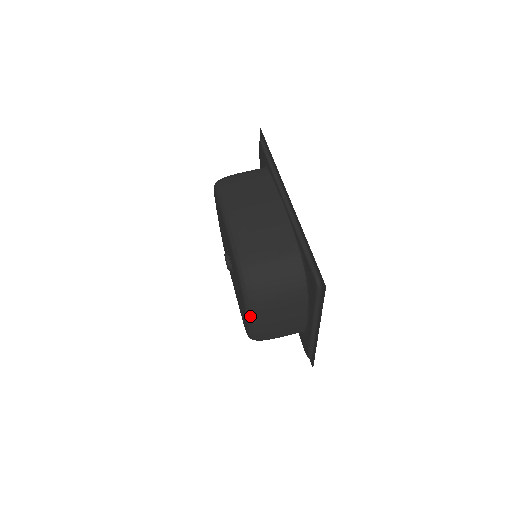
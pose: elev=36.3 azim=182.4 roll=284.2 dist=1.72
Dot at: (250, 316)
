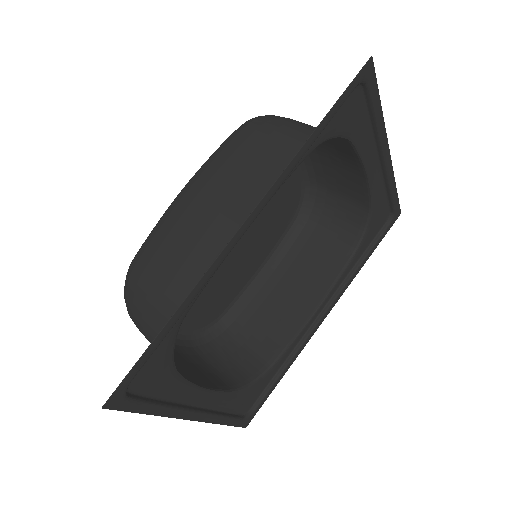
Dot at: occluded
